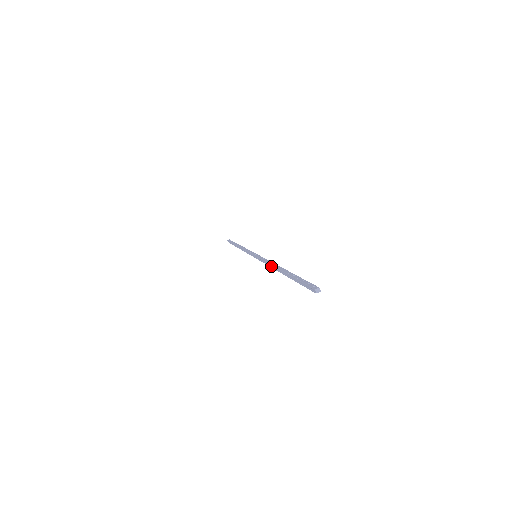
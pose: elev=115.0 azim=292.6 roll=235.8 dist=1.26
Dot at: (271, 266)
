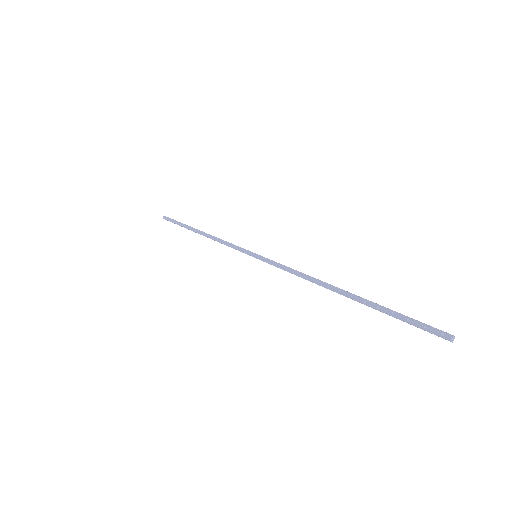
Dot at: (310, 281)
